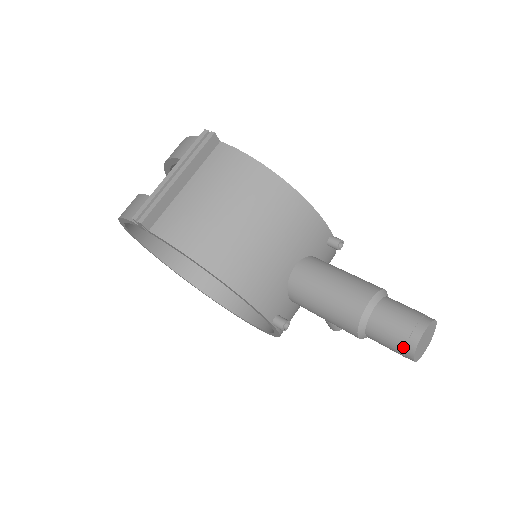
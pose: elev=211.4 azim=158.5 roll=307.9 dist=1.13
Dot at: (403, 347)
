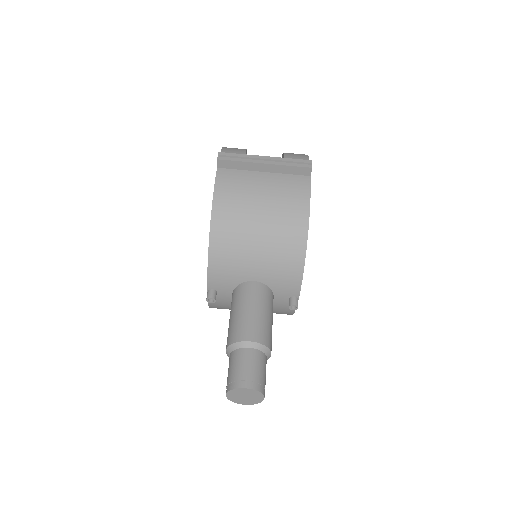
Dot at: (230, 381)
